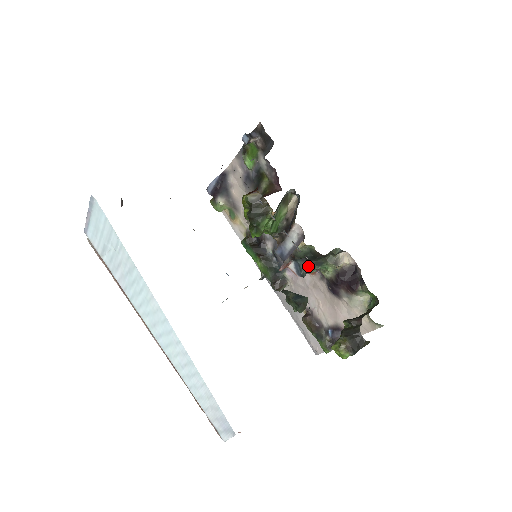
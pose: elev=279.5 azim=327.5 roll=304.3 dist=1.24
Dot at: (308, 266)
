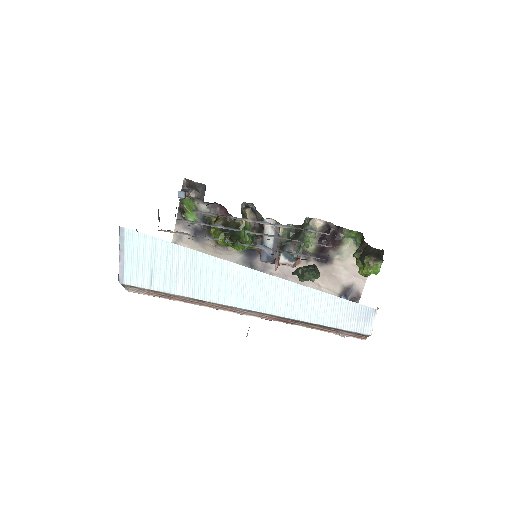
Dot at: (295, 247)
